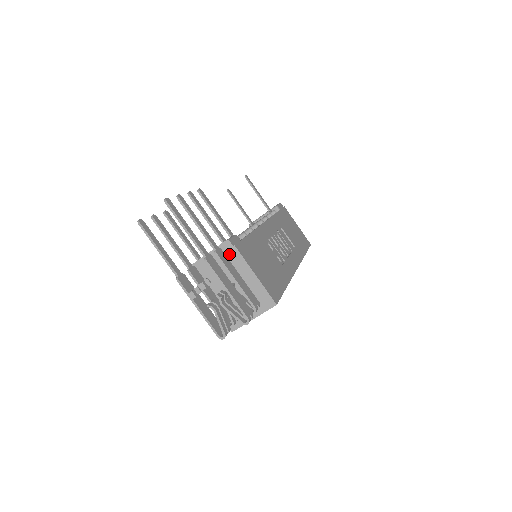
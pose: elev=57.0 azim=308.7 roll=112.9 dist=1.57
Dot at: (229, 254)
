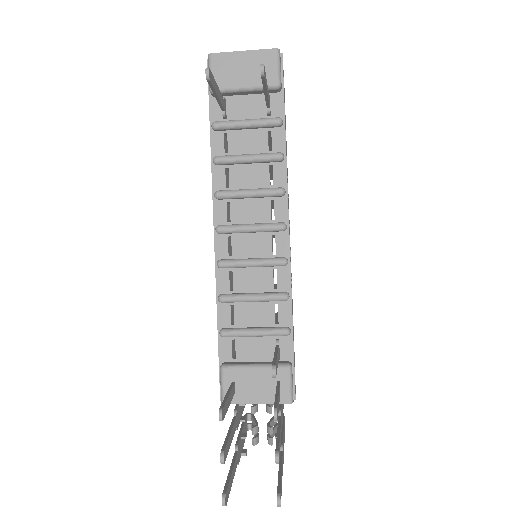
Dot at: occluded
